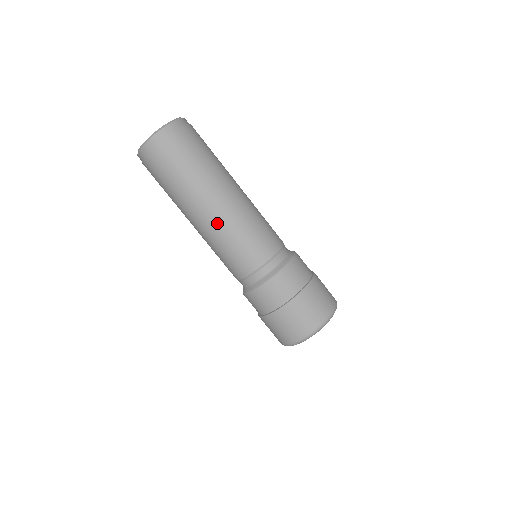
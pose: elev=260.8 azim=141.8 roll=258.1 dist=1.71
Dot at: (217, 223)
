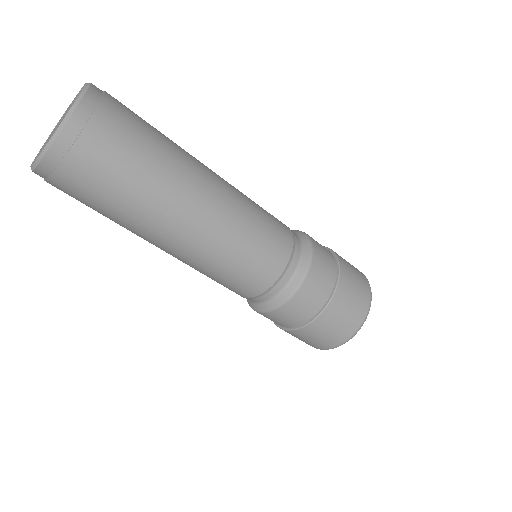
Dot at: occluded
